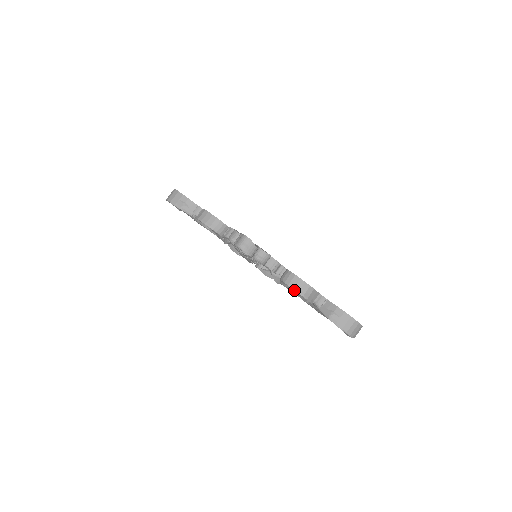
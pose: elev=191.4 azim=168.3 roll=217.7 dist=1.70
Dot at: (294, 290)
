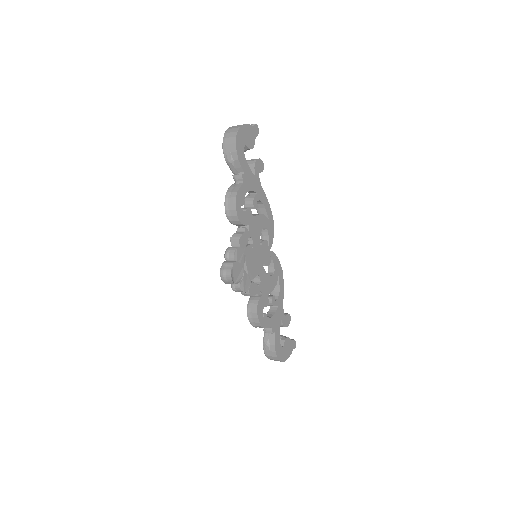
Dot at: (248, 319)
